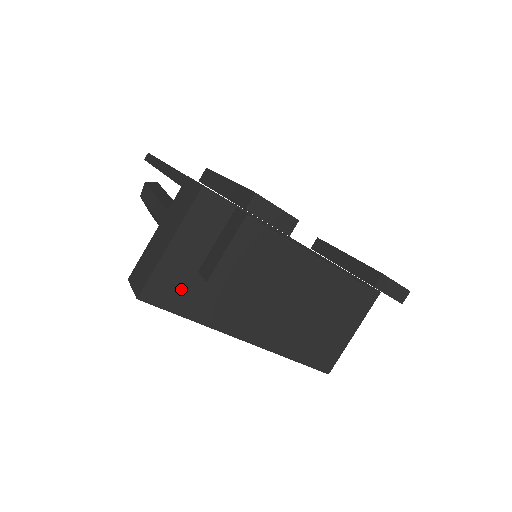
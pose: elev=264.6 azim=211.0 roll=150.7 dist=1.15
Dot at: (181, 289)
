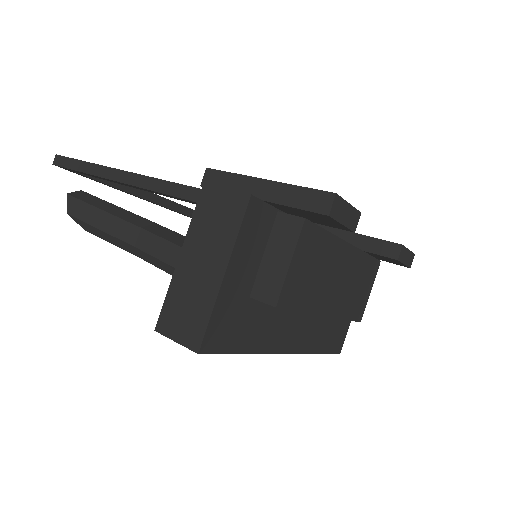
Dot at: (236, 323)
